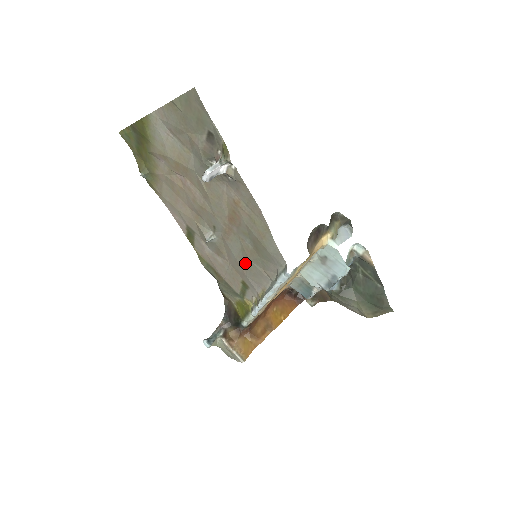
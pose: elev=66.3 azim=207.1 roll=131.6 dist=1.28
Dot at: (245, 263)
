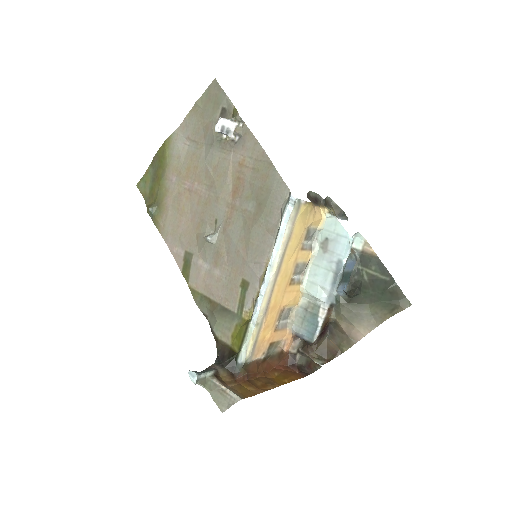
Dot at: (246, 242)
